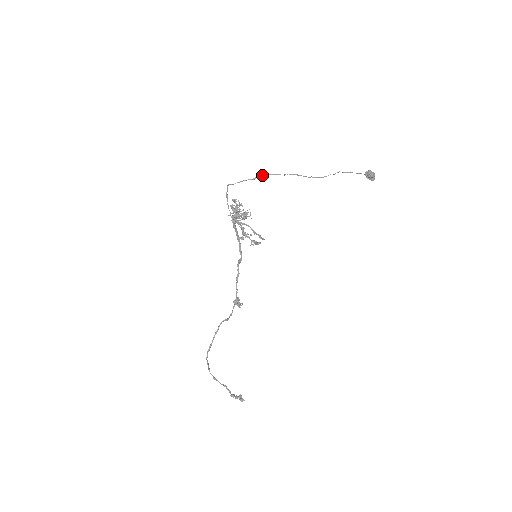
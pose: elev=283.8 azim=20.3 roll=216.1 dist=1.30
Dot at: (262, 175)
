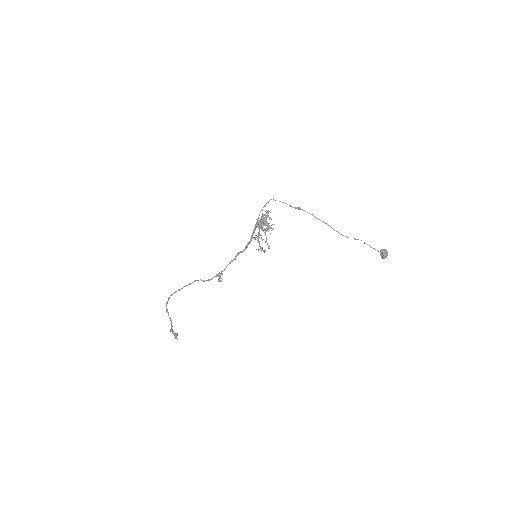
Dot at: (301, 209)
